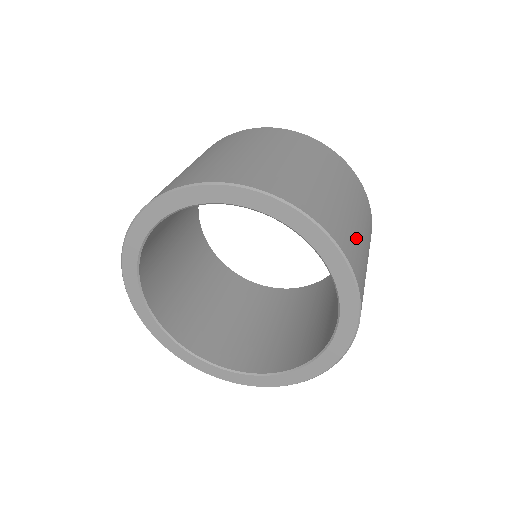
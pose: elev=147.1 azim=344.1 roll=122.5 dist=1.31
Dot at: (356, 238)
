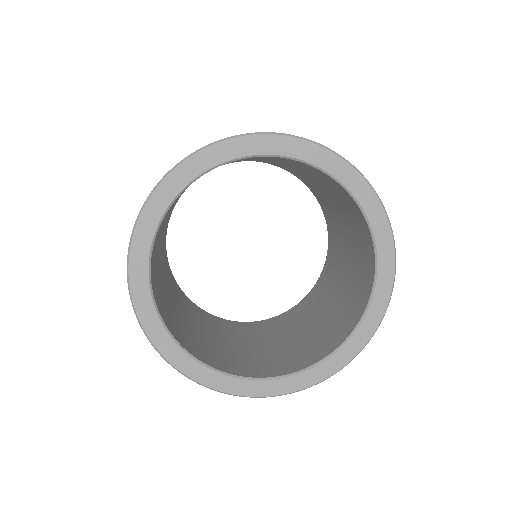
Dot at: occluded
